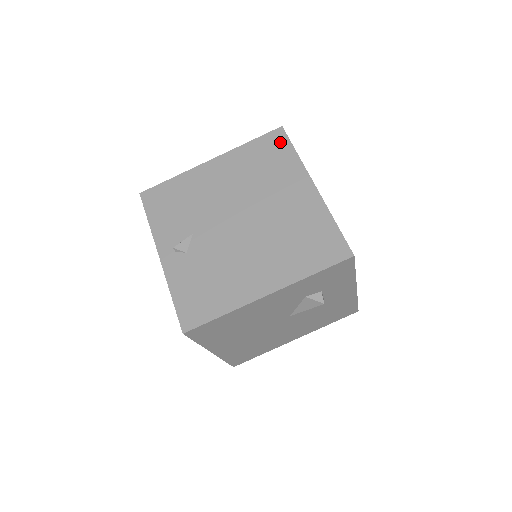
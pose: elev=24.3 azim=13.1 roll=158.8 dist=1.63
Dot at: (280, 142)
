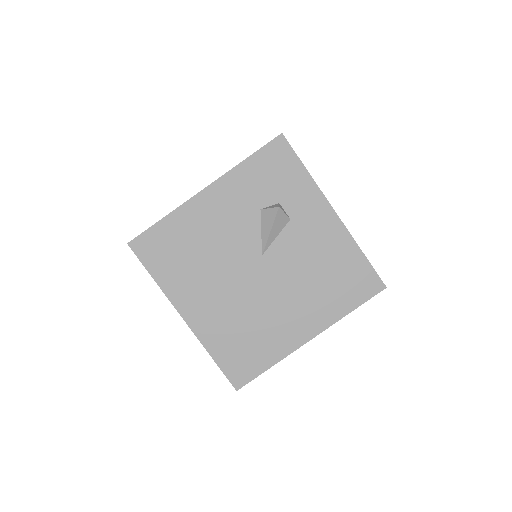
Dot at: occluded
